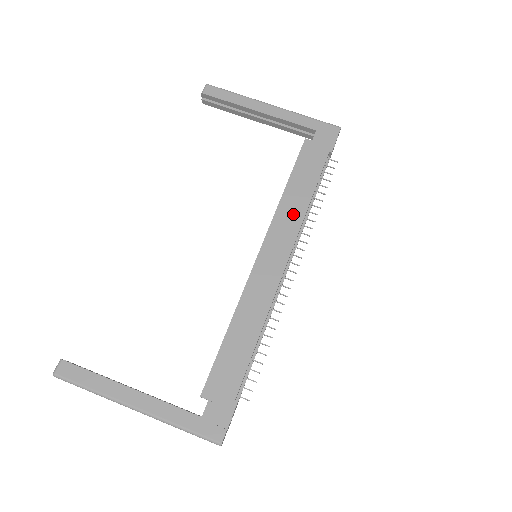
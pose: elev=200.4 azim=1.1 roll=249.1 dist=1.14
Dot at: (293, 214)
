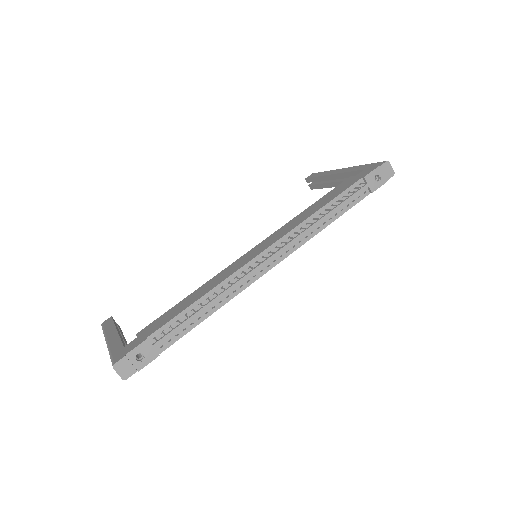
Dot at: (298, 221)
